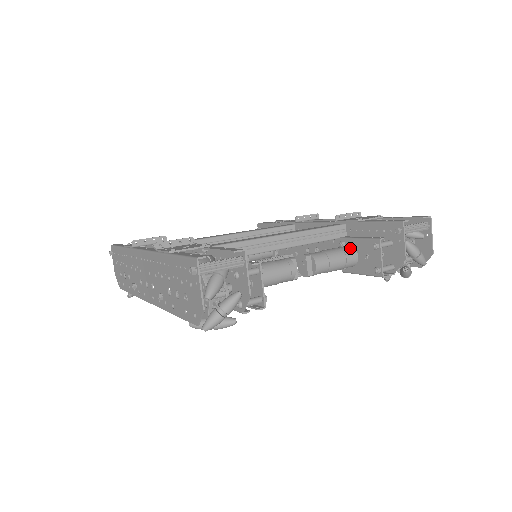
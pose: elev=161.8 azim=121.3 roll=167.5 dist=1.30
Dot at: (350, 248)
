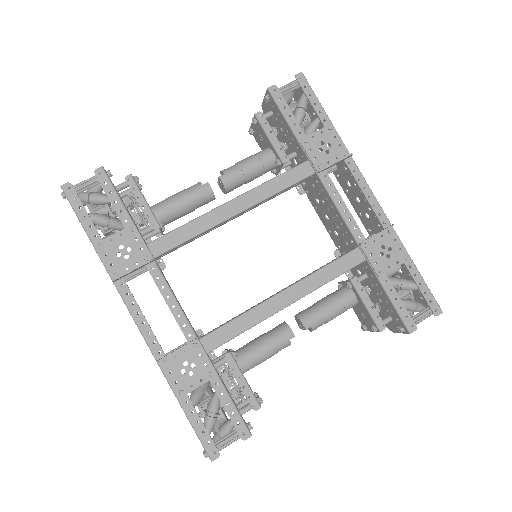
Dot at: (353, 303)
